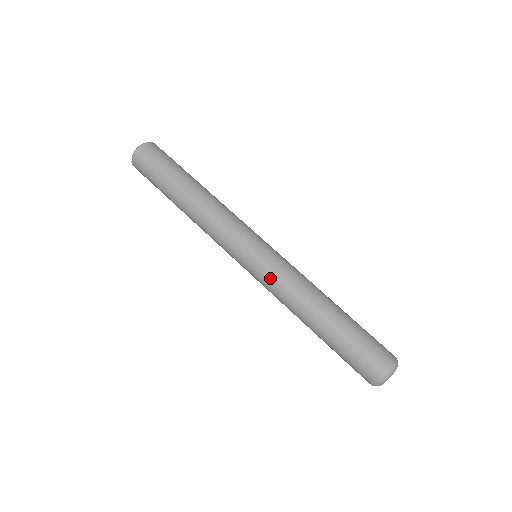
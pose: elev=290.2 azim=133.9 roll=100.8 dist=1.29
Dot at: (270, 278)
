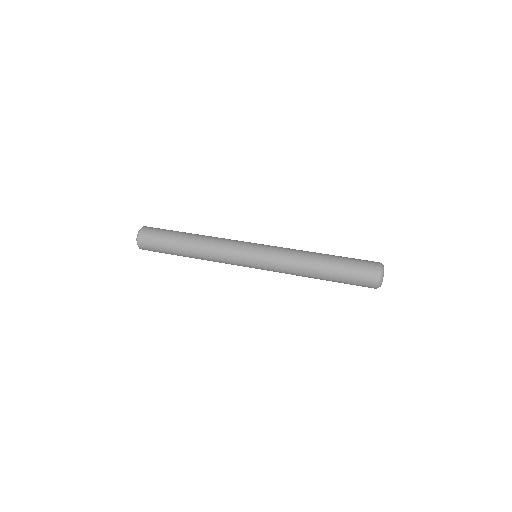
Dot at: (273, 265)
